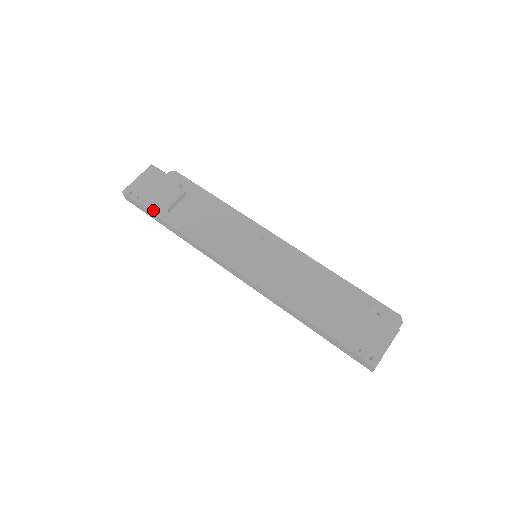
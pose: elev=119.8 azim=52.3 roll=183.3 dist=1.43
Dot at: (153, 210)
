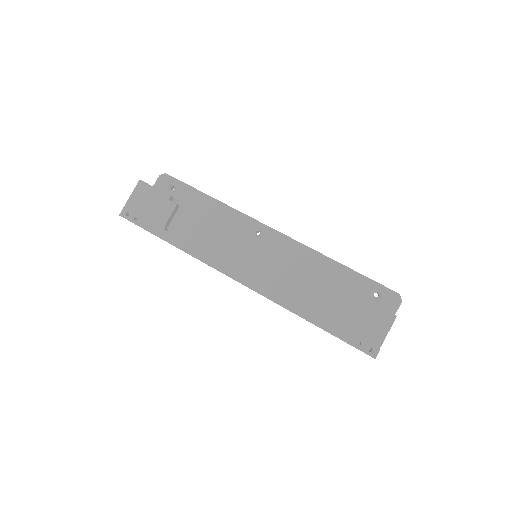
Dot at: (151, 230)
